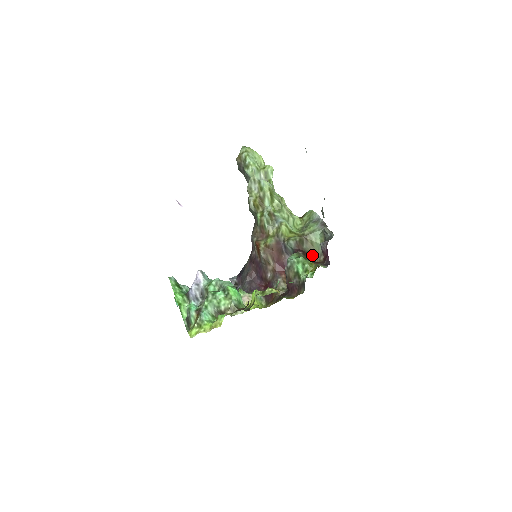
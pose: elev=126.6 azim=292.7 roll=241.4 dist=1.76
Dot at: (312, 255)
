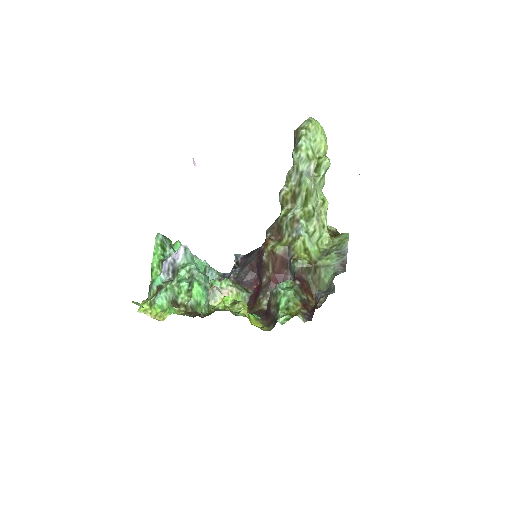
Dot at: (314, 289)
